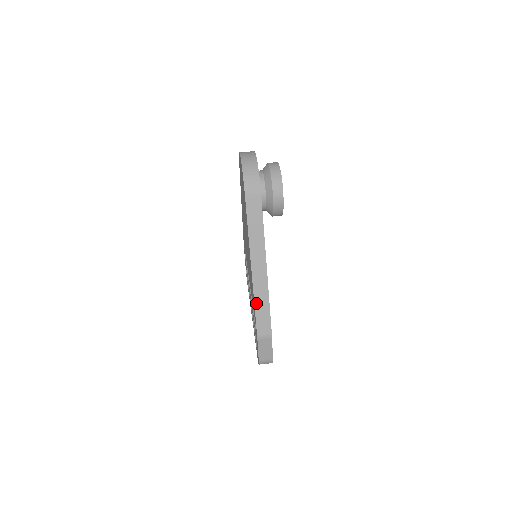
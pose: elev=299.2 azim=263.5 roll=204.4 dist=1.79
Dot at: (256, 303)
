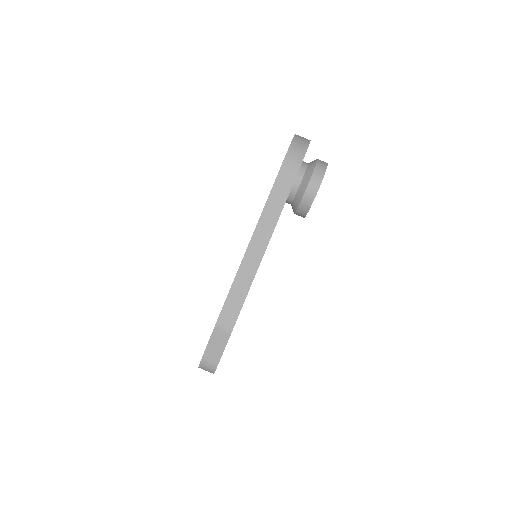
Dot at: (235, 283)
